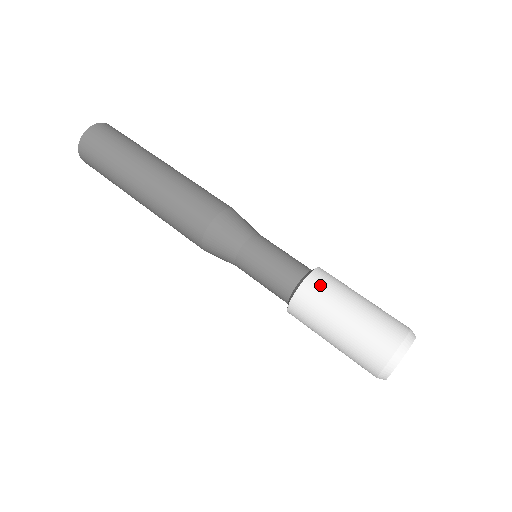
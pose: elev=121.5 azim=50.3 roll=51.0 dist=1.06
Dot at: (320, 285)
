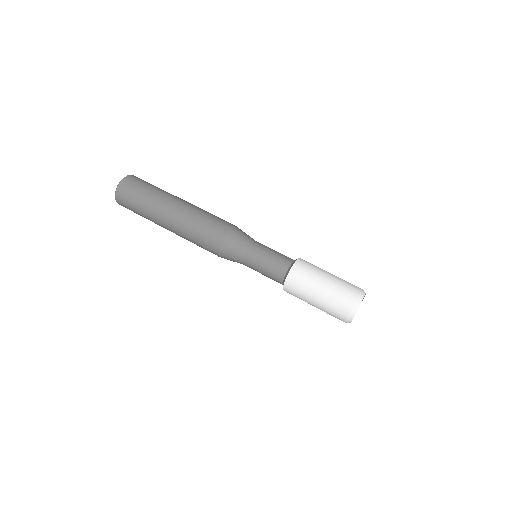
Dot at: (305, 265)
